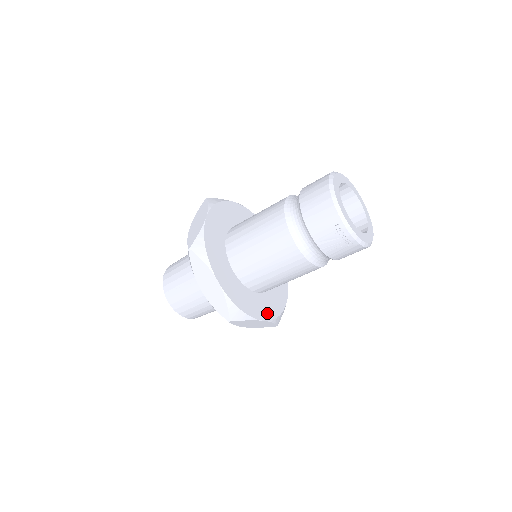
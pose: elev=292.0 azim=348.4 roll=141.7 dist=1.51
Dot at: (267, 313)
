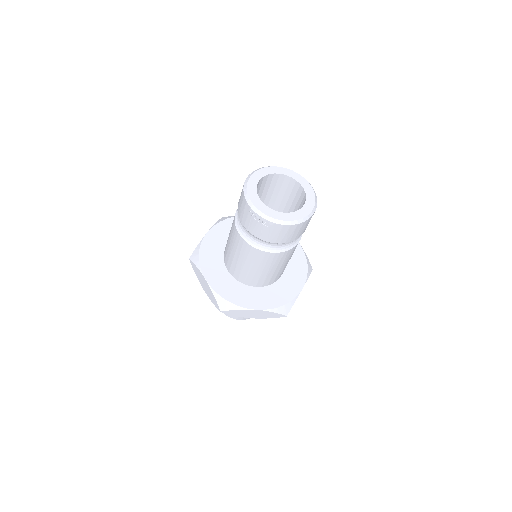
Dot at: (264, 303)
